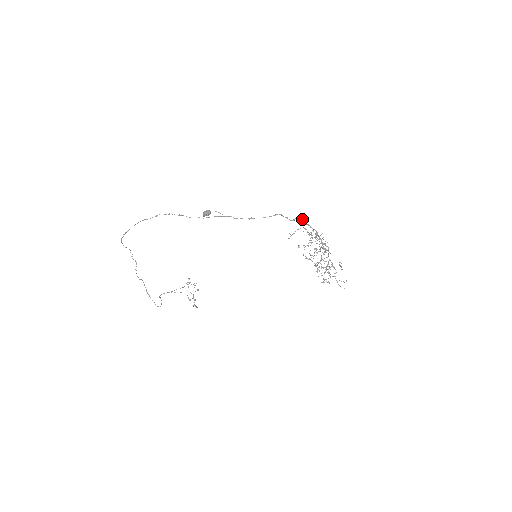
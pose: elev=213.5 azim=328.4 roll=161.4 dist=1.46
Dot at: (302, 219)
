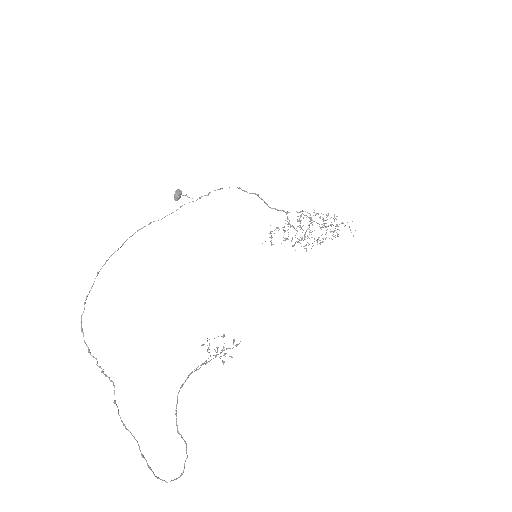
Dot at: (264, 202)
